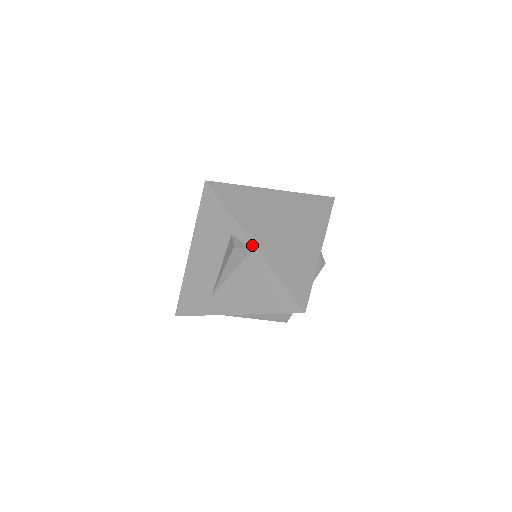
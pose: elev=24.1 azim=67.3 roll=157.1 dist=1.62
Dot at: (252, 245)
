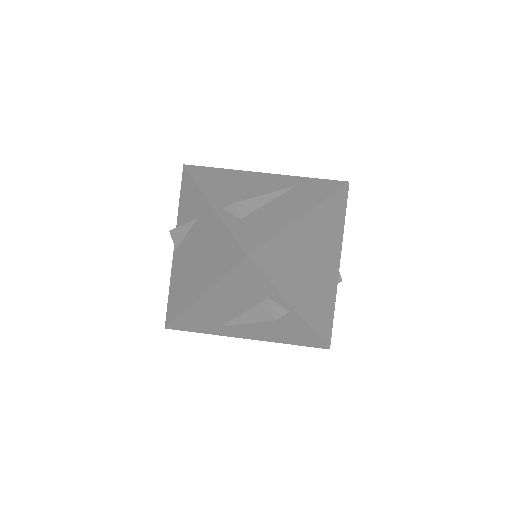
Dot at: (292, 309)
